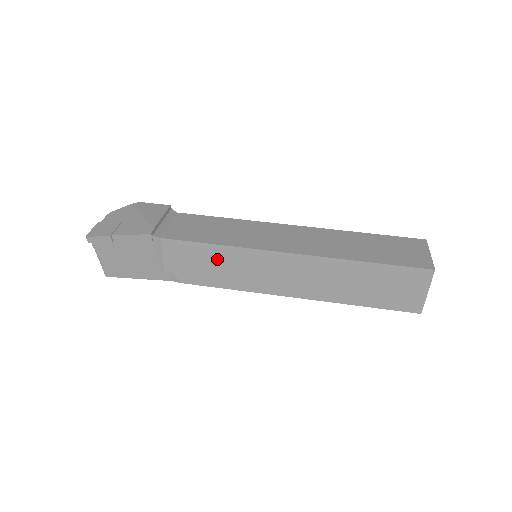
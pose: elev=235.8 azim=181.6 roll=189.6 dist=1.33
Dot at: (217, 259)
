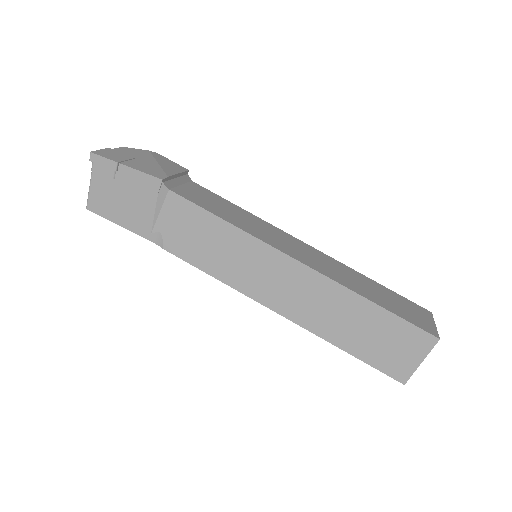
Dot at: (218, 237)
